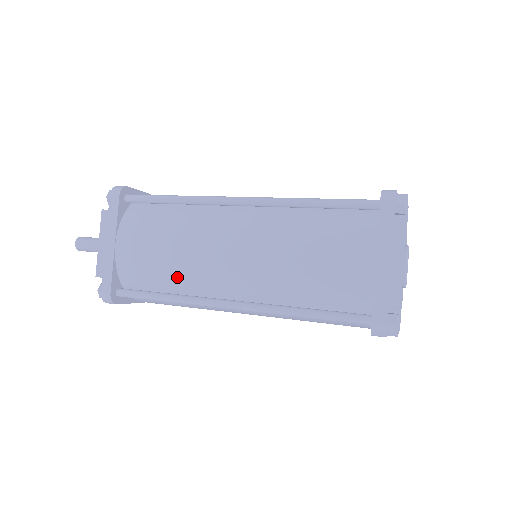
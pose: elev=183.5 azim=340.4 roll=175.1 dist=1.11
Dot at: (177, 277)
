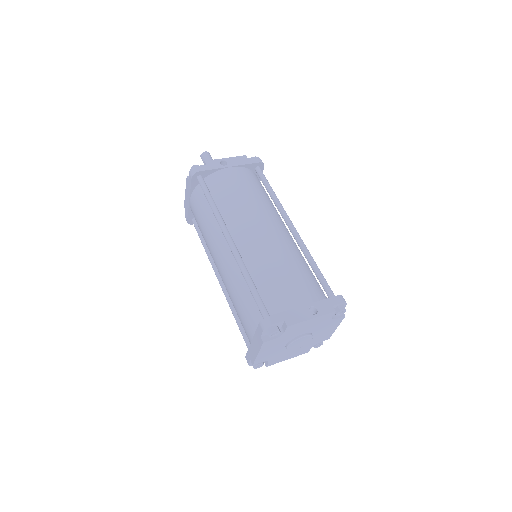
Dot at: occluded
